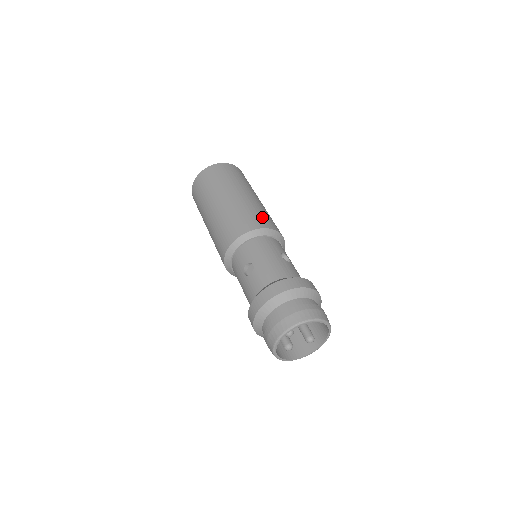
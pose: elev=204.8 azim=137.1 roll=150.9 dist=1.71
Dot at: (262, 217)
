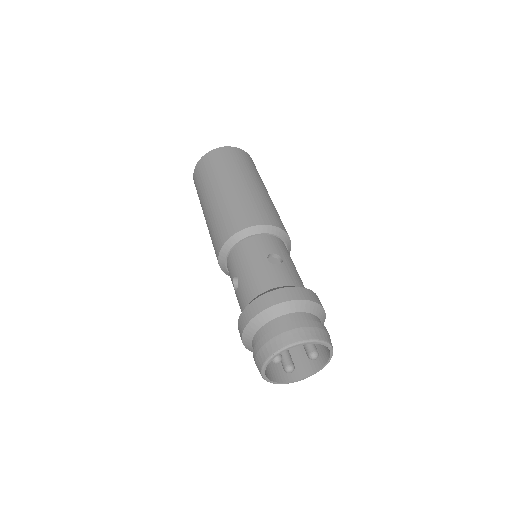
Dot at: (247, 212)
